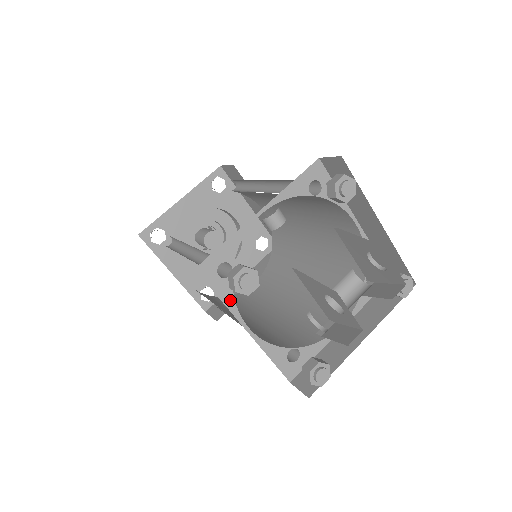
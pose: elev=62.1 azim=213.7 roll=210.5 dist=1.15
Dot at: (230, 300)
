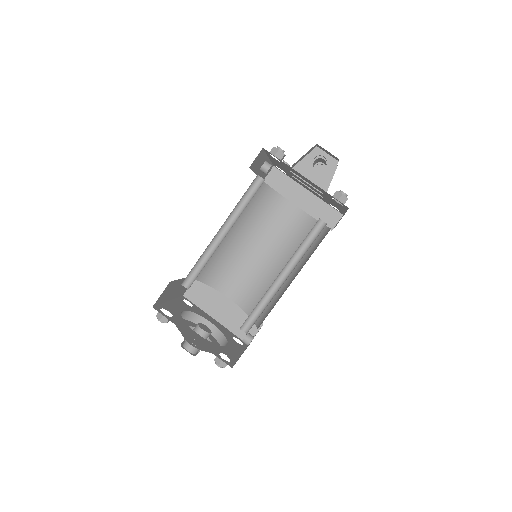
Dot at: occluded
